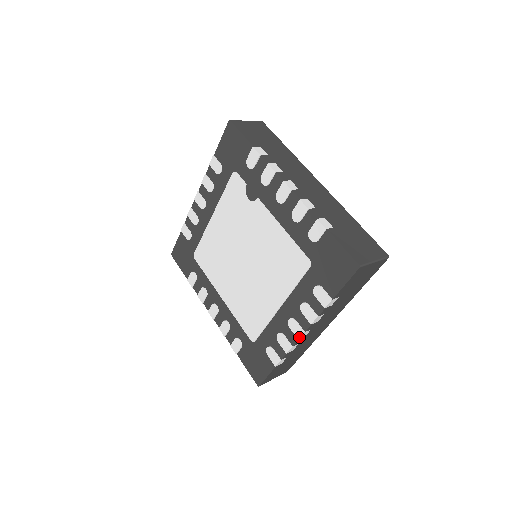
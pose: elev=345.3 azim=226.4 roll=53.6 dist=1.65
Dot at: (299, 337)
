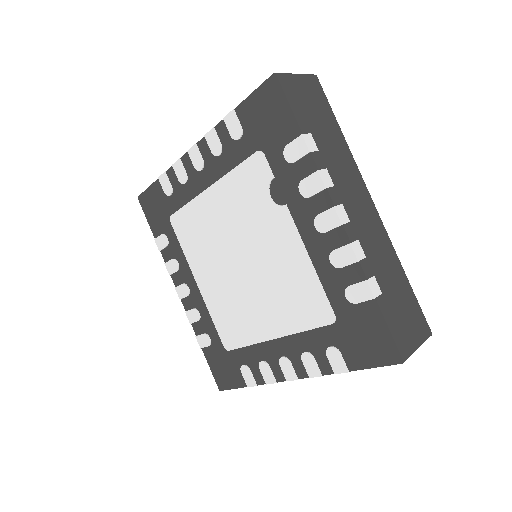
Dot at: (289, 380)
